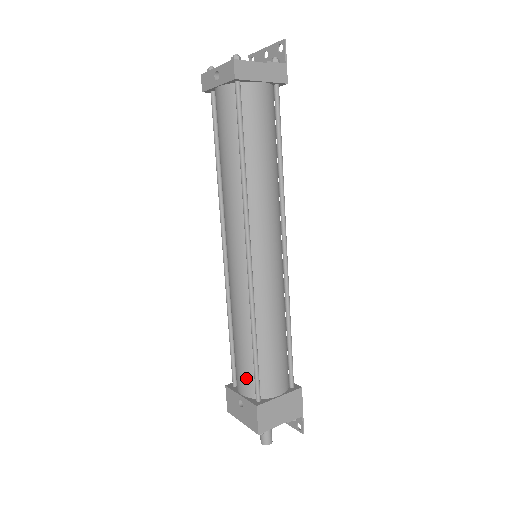
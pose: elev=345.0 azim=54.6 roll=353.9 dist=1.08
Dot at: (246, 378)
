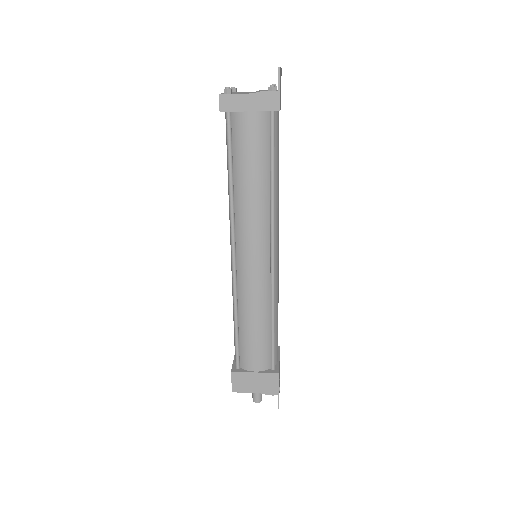
Dot at: occluded
